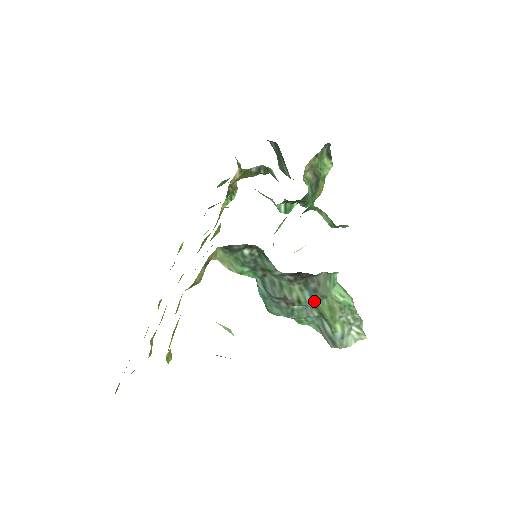
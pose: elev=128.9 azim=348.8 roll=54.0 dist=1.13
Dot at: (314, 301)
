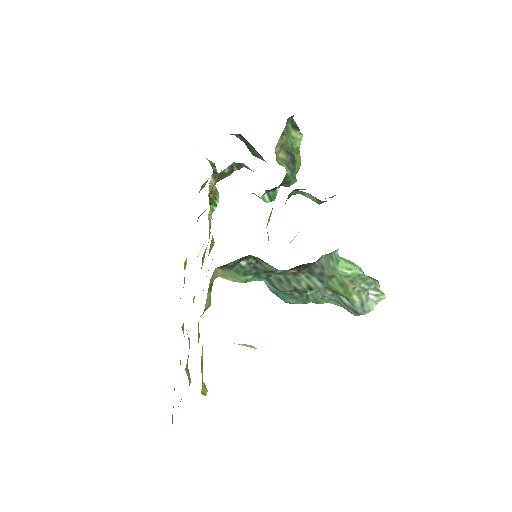
Dot at: (324, 283)
